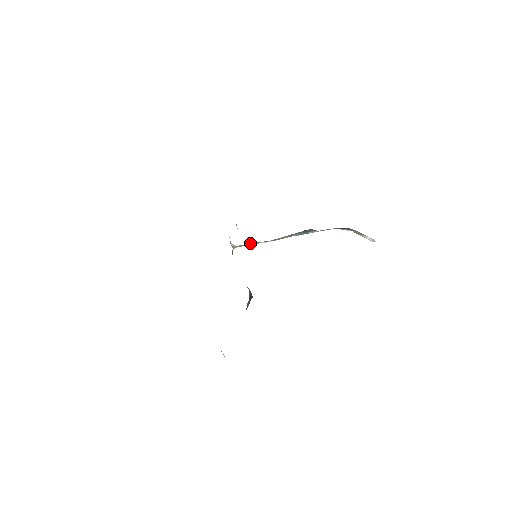
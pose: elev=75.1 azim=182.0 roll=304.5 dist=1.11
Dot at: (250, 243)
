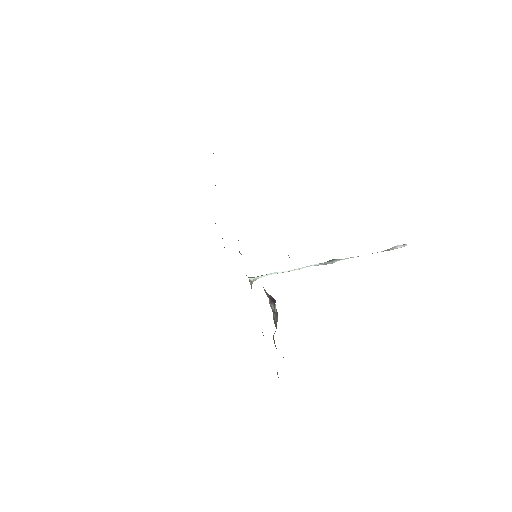
Dot at: (267, 274)
